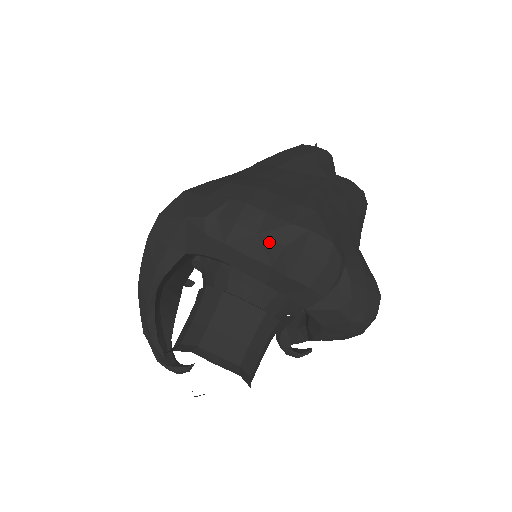
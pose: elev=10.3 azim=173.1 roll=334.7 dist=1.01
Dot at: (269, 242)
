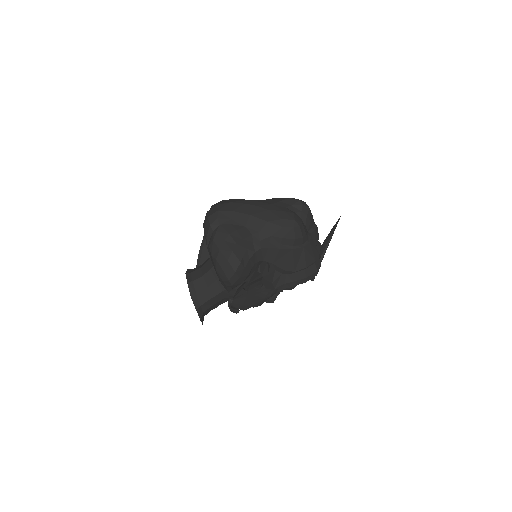
Dot at: occluded
